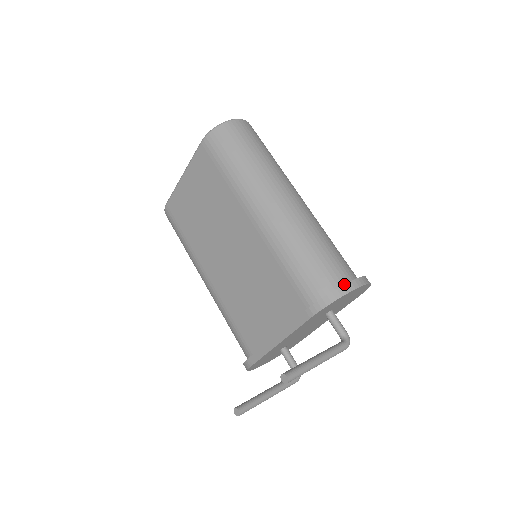
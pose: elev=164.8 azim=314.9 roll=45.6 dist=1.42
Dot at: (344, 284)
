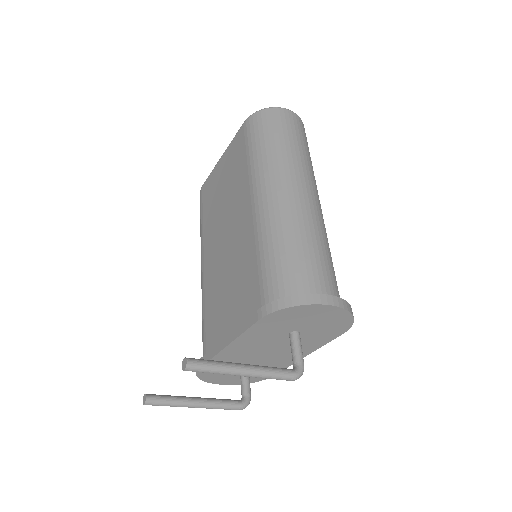
Dot at: occluded
